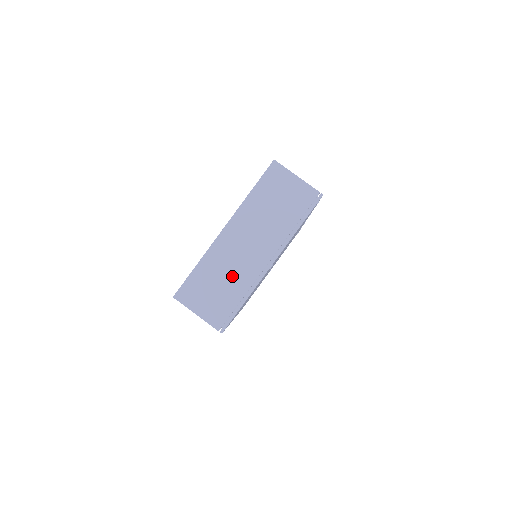
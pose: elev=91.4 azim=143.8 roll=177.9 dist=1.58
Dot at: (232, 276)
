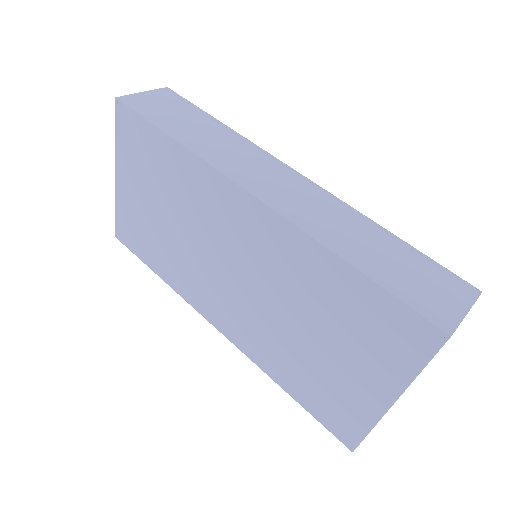
Dot at: occluded
